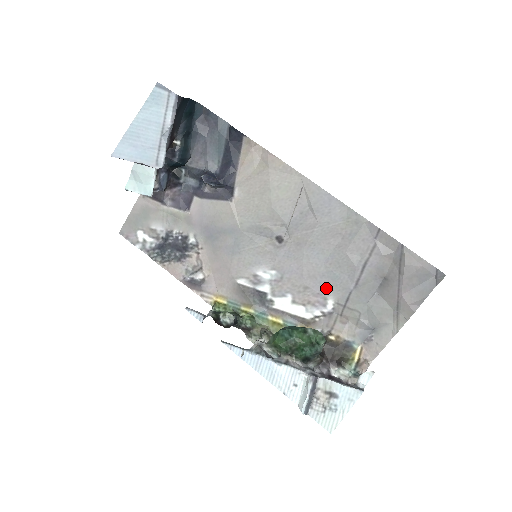
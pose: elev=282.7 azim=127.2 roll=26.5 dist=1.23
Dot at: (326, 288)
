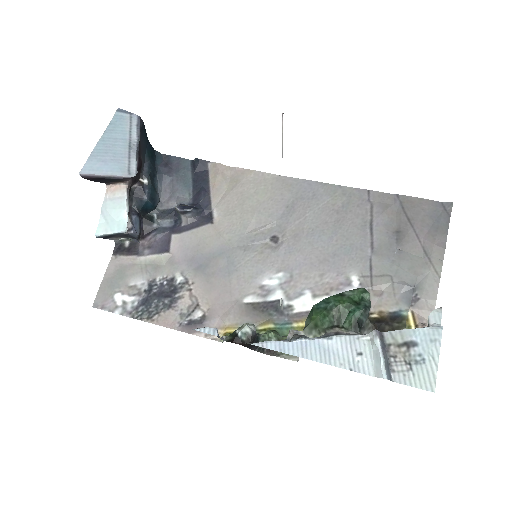
Dot at: (343, 266)
